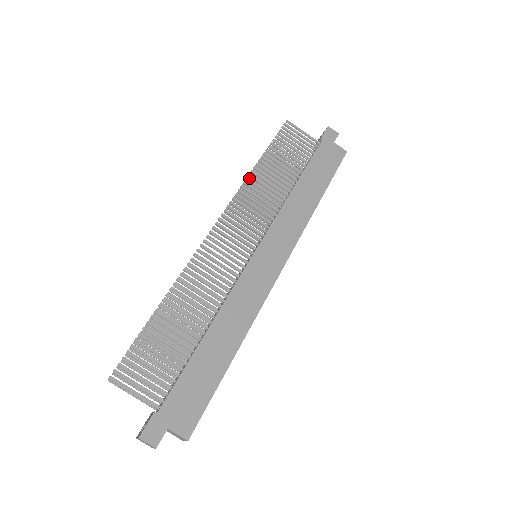
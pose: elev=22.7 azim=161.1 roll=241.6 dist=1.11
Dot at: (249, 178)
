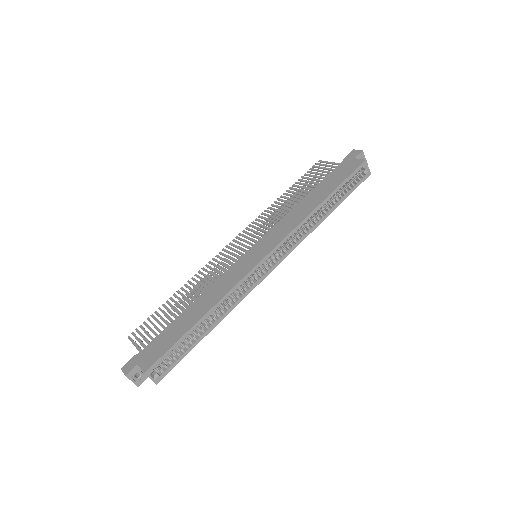
Dot at: (278, 209)
